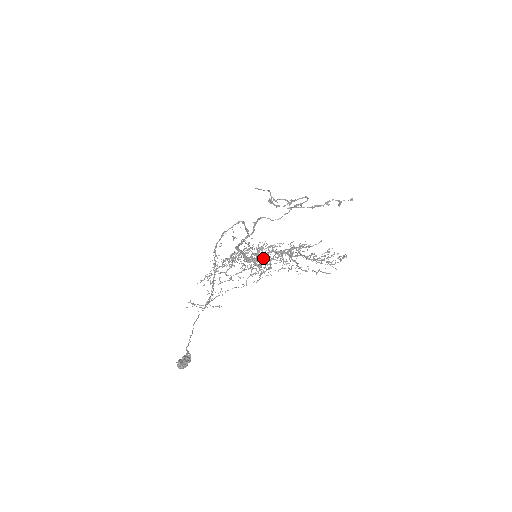
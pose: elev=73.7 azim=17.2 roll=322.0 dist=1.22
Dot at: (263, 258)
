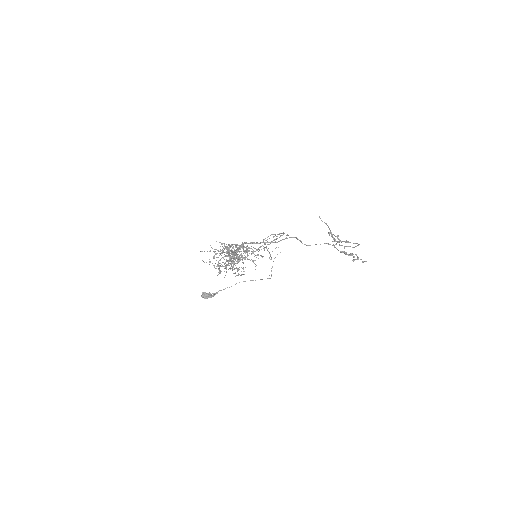
Dot at: (236, 255)
